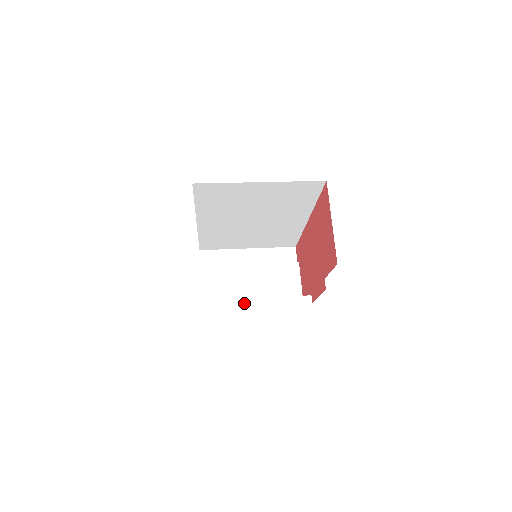
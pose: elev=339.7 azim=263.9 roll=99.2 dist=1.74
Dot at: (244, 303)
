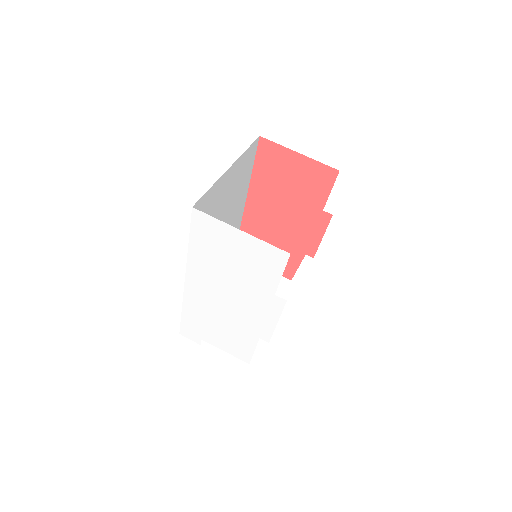
Dot at: occluded
